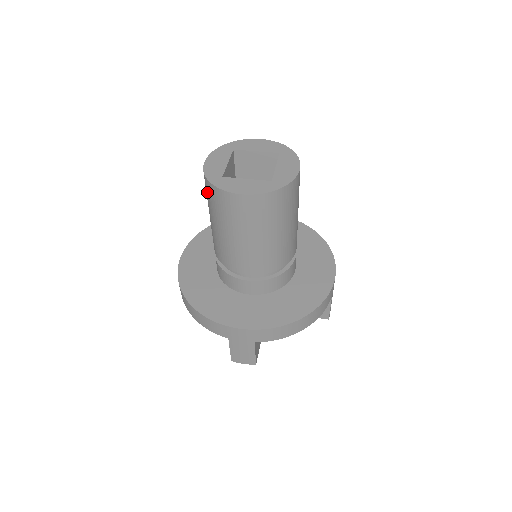
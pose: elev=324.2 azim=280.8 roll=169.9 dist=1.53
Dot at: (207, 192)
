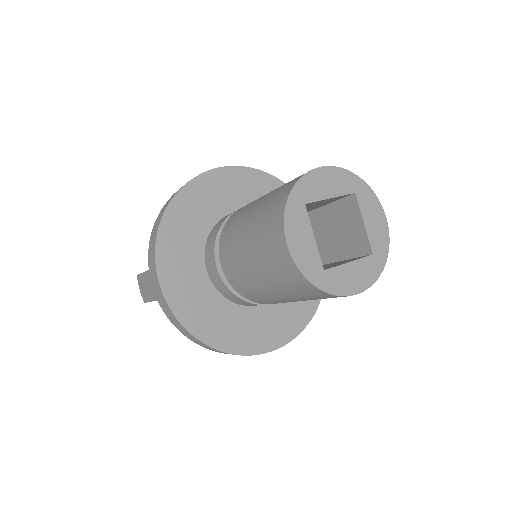
Dot at: (290, 281)
